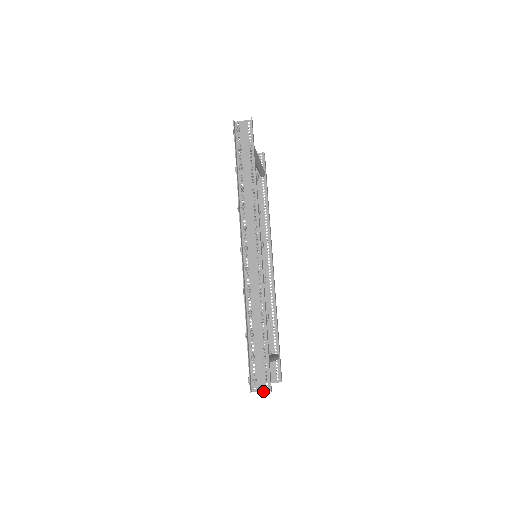
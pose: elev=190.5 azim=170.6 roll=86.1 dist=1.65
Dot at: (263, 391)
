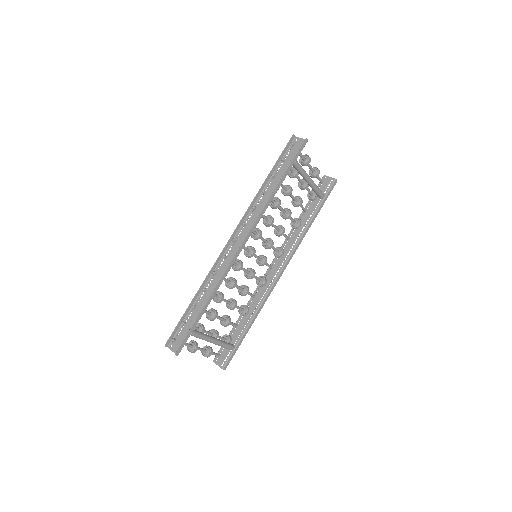
Dot at: (174, 352)
